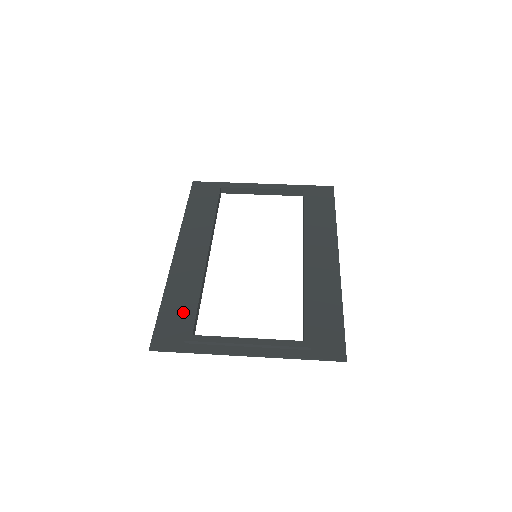
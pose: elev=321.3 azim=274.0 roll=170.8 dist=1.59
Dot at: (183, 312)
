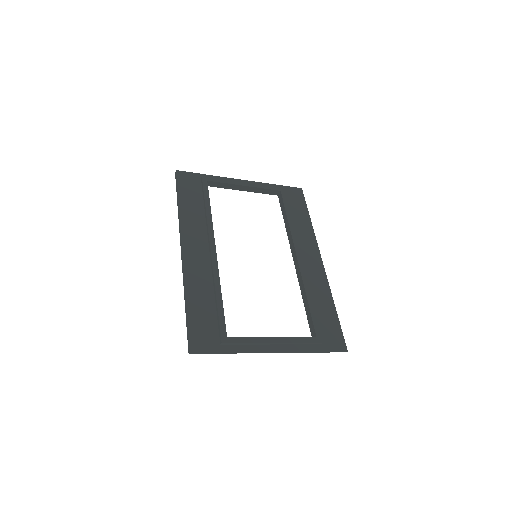
Dot at: (210, 314)
